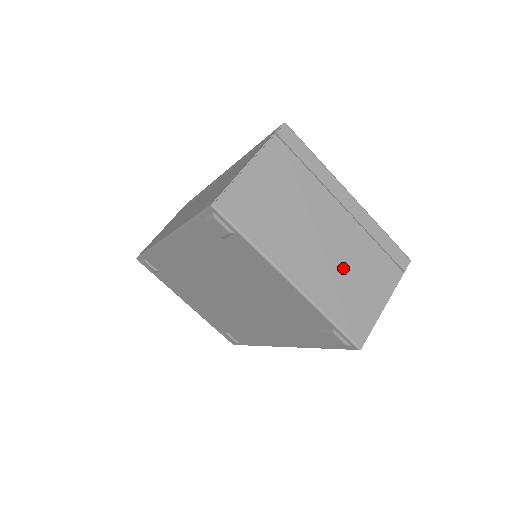
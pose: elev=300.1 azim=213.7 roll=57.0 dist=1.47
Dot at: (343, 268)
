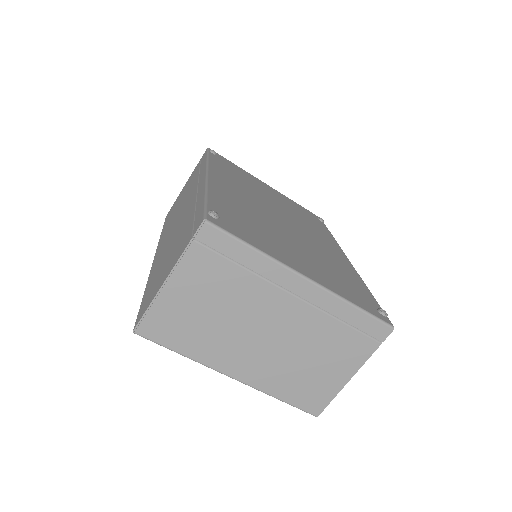
Dot at: (295, 355)
